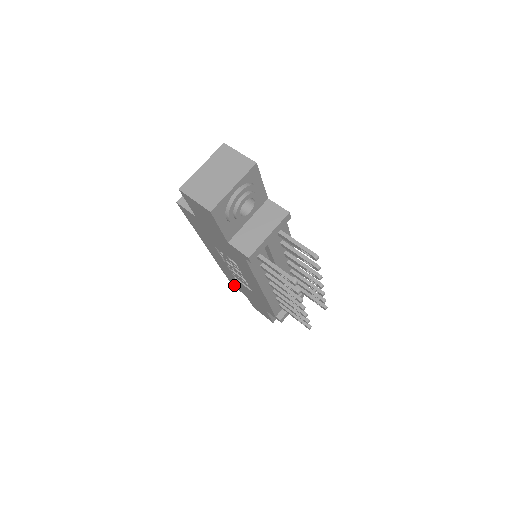
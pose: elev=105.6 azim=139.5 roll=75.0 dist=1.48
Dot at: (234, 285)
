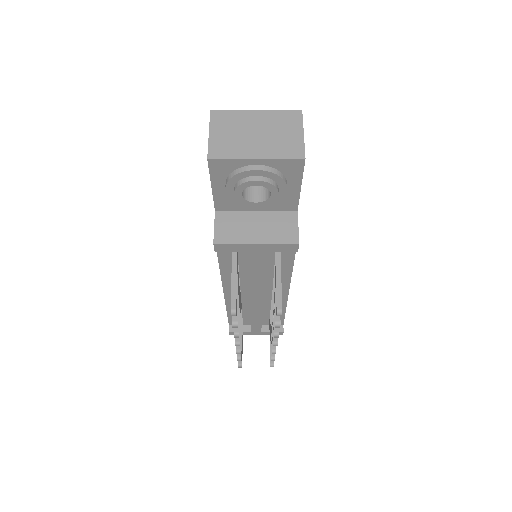
Dot at: occluded
